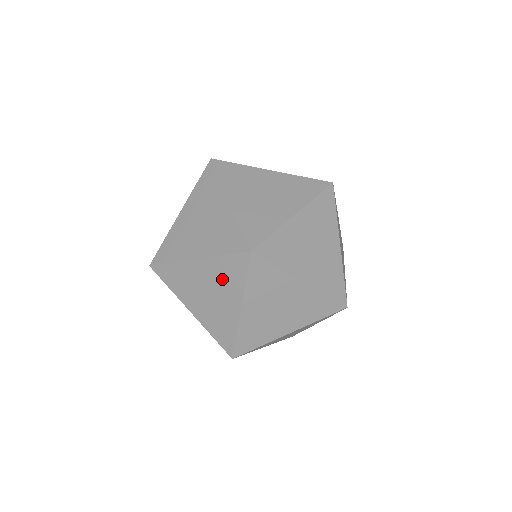
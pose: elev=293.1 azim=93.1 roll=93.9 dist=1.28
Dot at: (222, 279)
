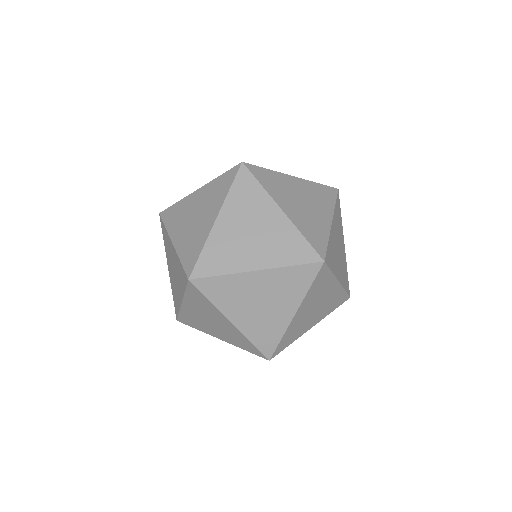
Dot at: (247, 207)
